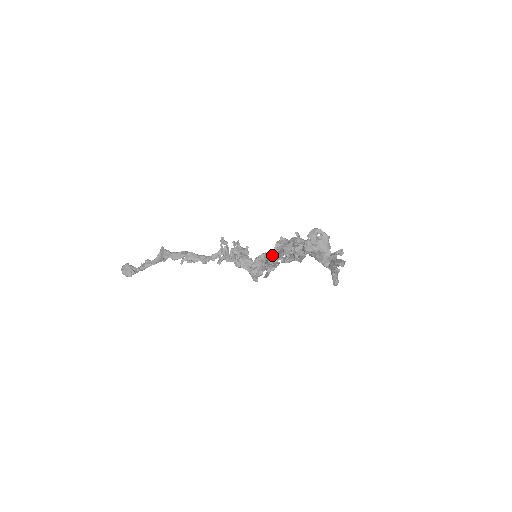
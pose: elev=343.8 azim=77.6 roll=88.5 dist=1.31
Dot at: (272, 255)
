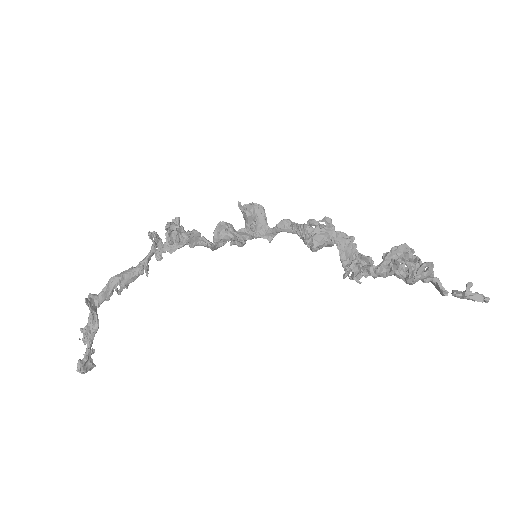
Dot at: (255, 234)
